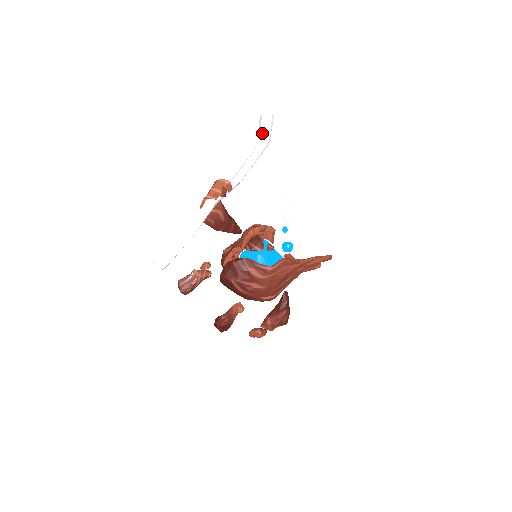
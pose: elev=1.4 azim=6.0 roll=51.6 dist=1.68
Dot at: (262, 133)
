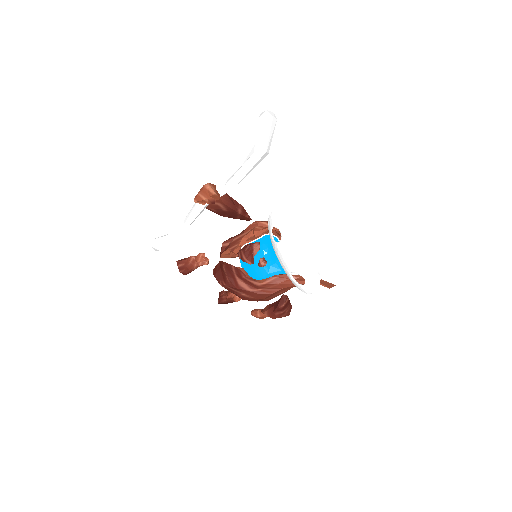
Dot at: (258, 141)
